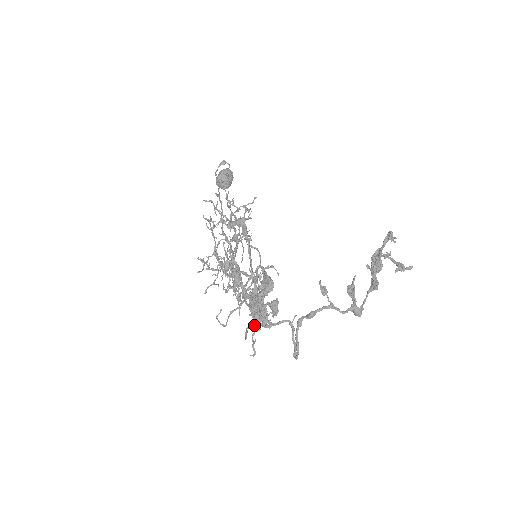
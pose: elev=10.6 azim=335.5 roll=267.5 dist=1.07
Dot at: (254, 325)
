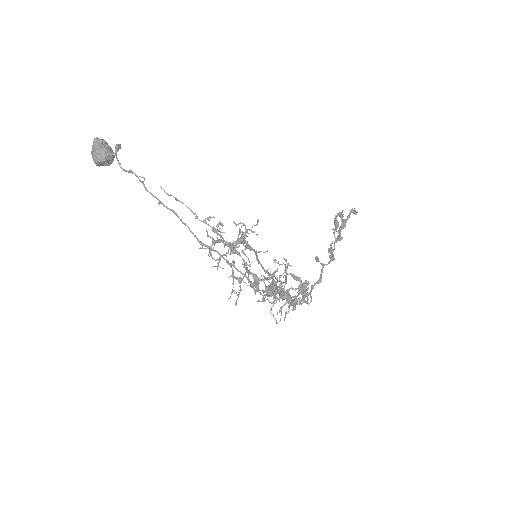
Dot at: occluded
